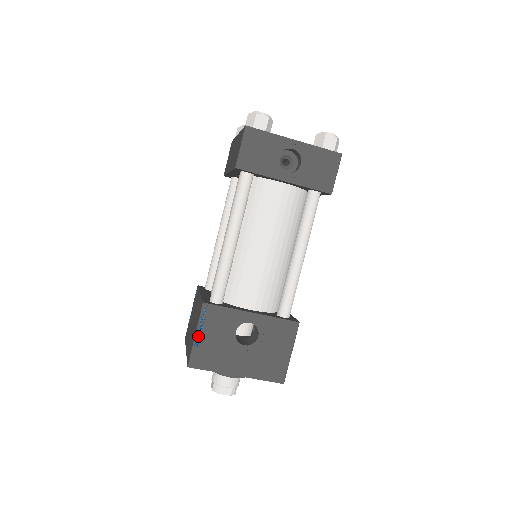
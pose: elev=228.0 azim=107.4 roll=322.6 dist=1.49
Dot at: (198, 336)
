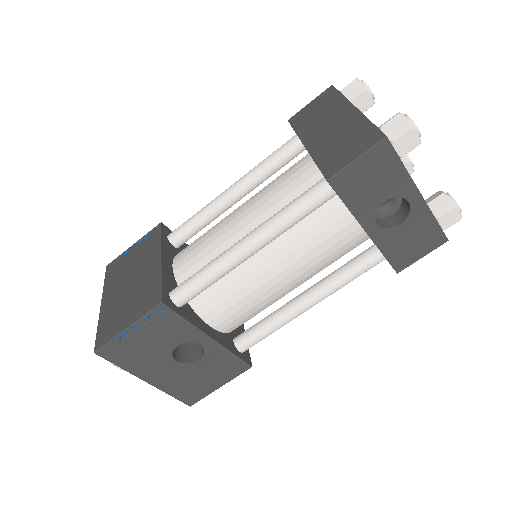
Dot at: (129, 329)
